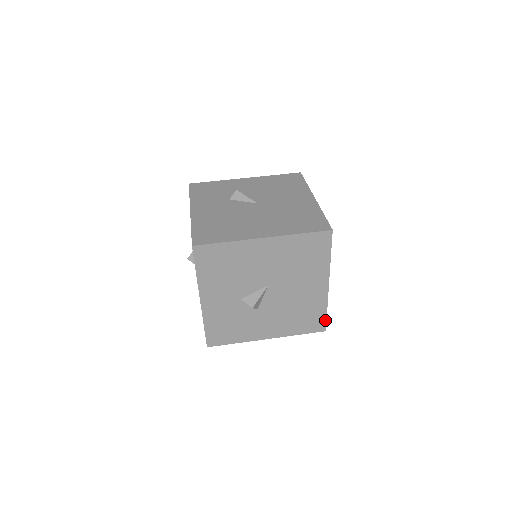
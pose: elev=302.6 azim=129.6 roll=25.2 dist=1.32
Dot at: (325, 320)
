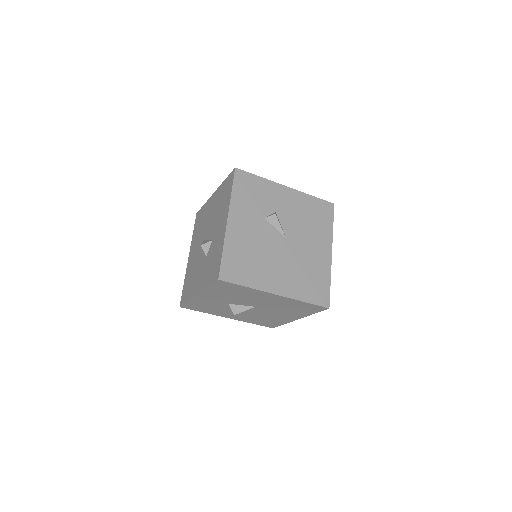
Dot at: occluded
